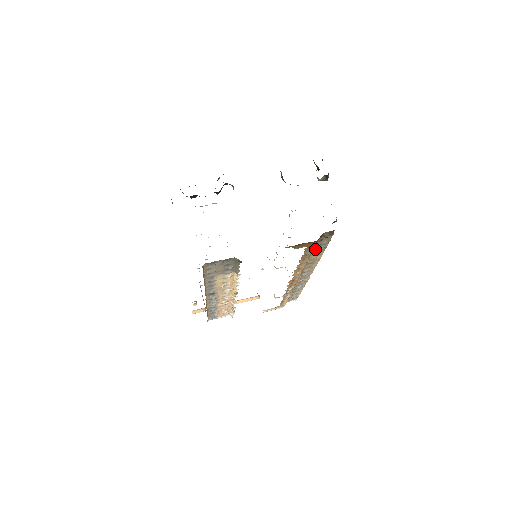
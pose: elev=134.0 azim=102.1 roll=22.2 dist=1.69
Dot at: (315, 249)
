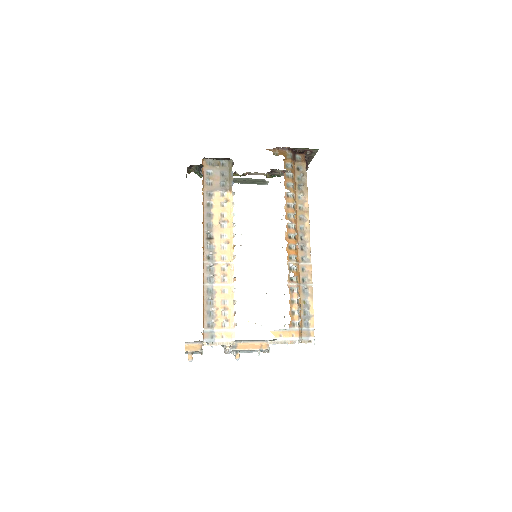
Dot at: (297, 184)
